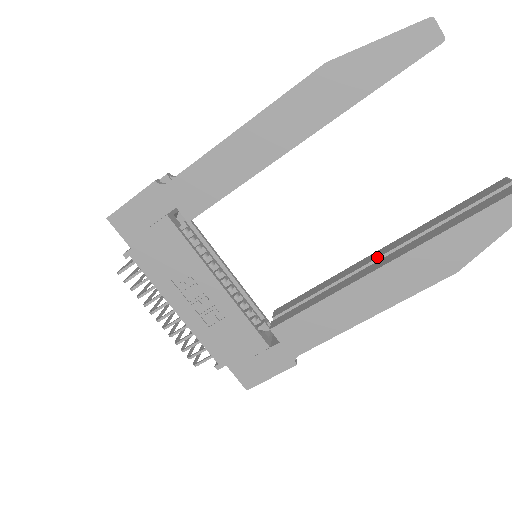
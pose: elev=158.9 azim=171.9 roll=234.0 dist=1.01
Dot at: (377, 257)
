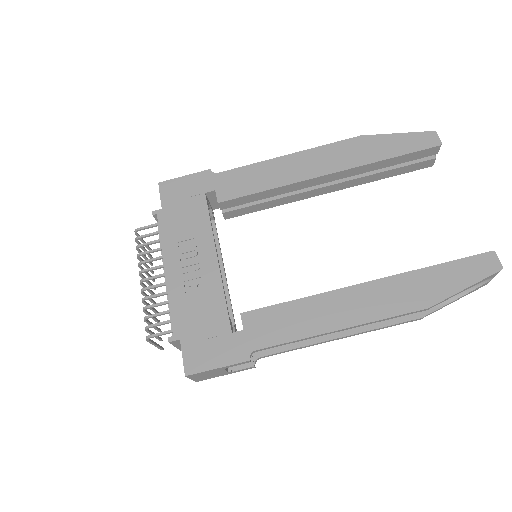
Dot at: occluded
